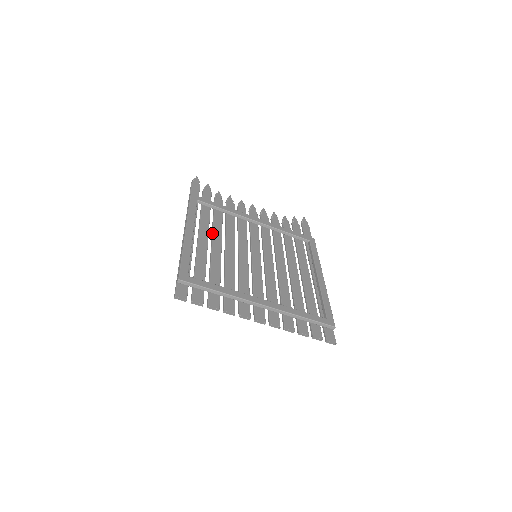
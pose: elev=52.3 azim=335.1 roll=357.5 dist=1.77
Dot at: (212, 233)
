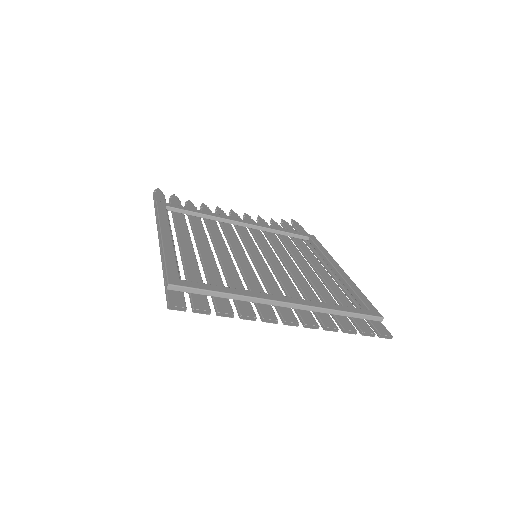
Dot at: (194, 237)
